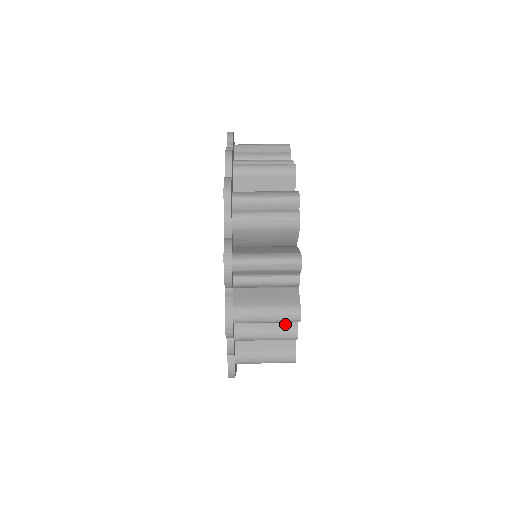
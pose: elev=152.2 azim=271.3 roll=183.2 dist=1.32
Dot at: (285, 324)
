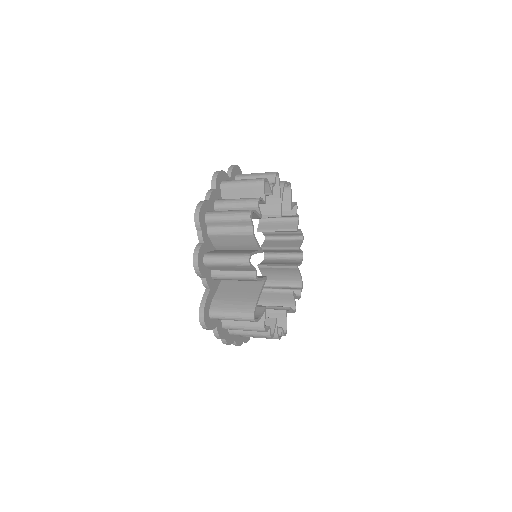
Dot at: occluded
